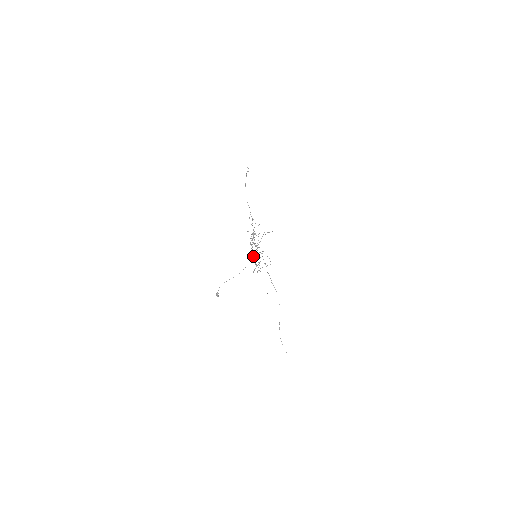
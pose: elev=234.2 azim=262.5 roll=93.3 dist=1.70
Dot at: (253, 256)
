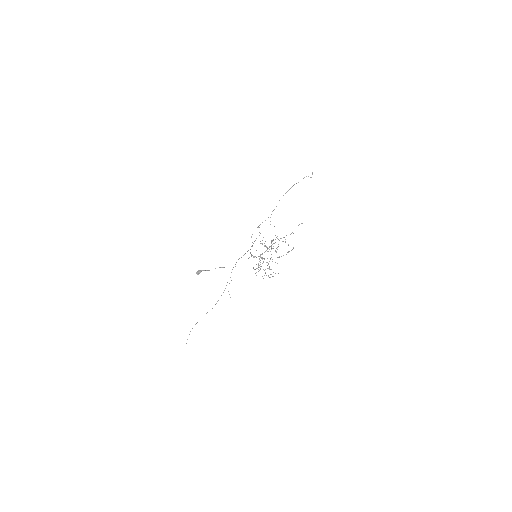
Dot at: (262, 258)
